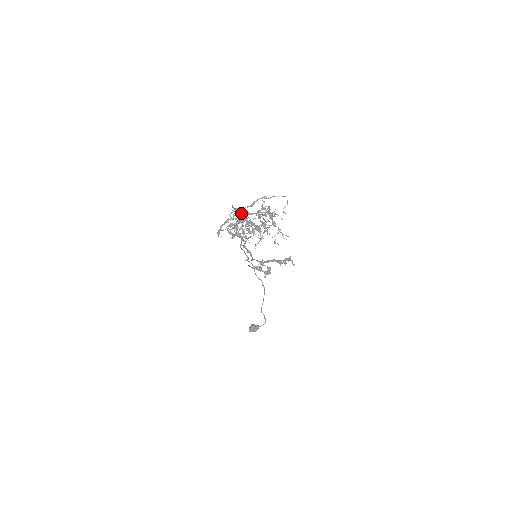
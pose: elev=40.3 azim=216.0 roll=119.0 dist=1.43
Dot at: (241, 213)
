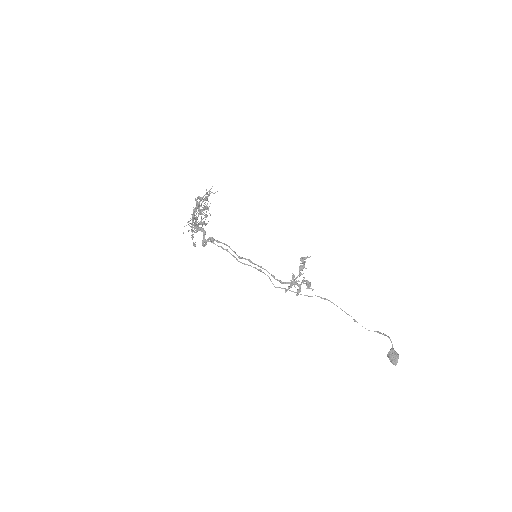
Dot at: occluded
